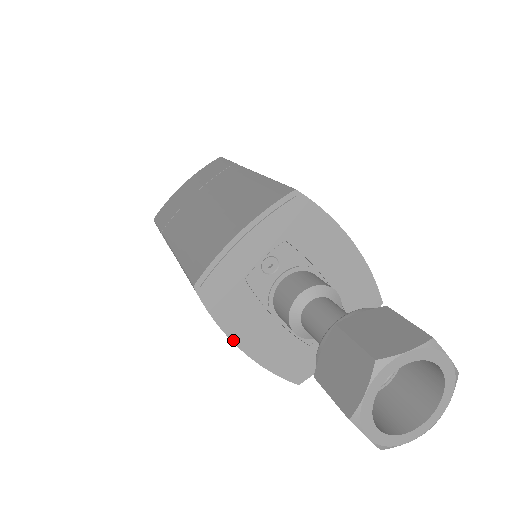
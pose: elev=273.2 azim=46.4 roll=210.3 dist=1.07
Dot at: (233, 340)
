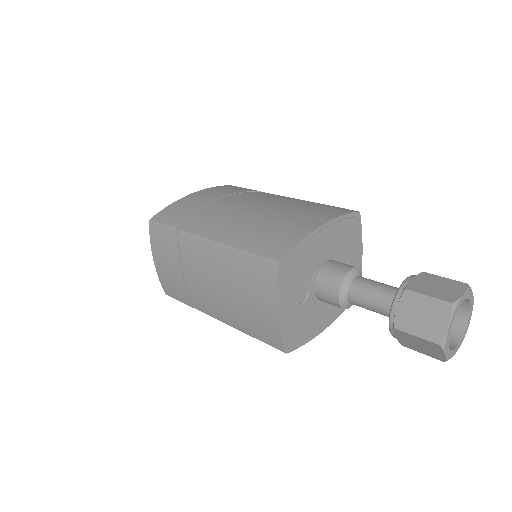
Dot at: (320, 332)
